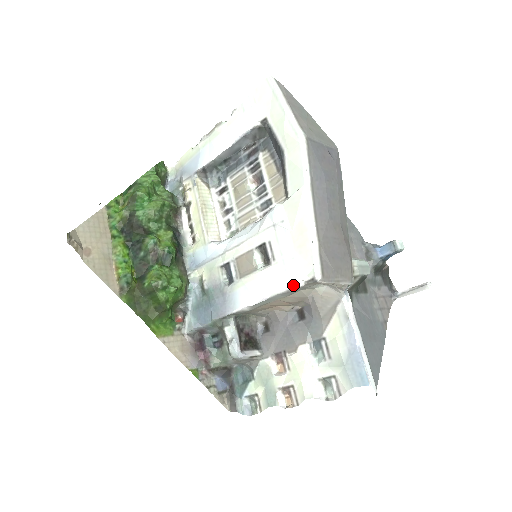
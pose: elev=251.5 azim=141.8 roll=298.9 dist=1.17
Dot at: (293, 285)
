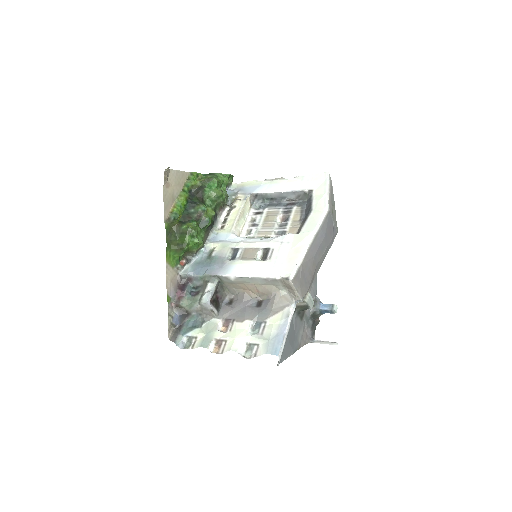
Dot at: (273, 276)
